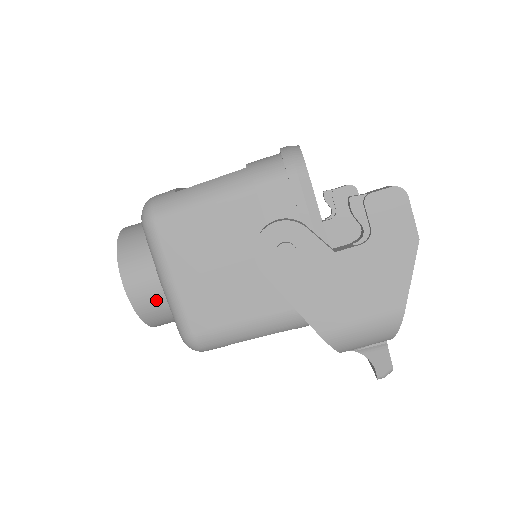
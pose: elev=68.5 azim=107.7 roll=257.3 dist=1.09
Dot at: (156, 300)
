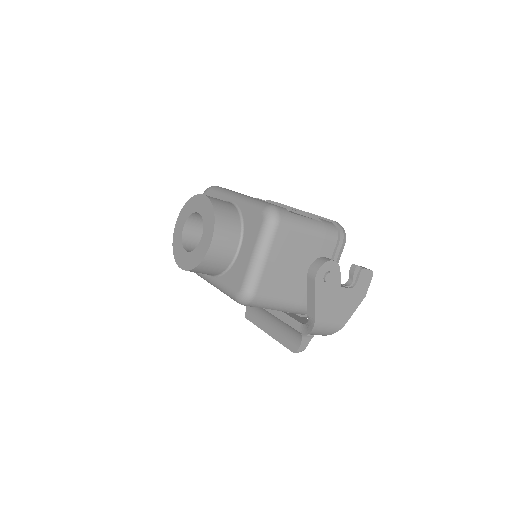
Dot at: (220, 259)
